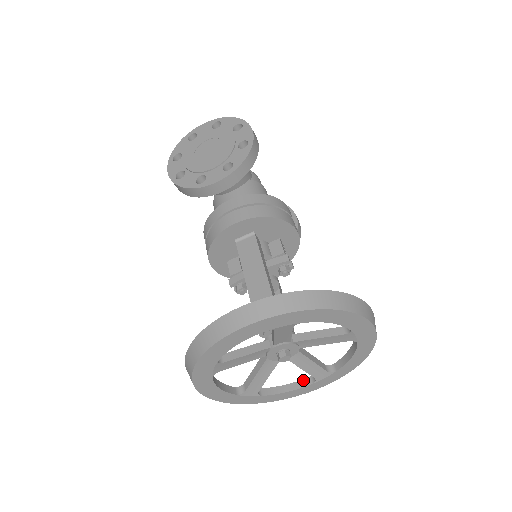
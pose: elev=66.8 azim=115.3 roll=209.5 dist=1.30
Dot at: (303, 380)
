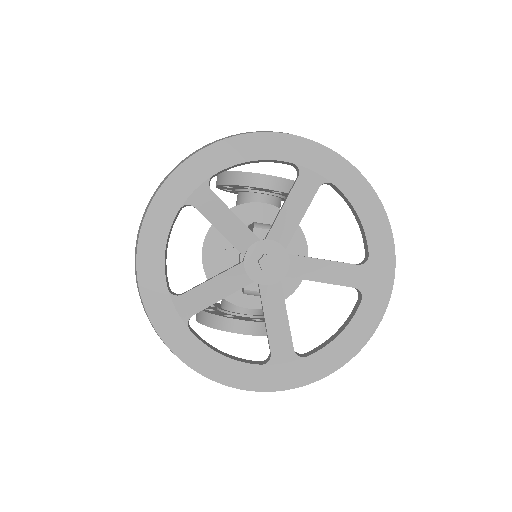
Dot at: (249, 360)
